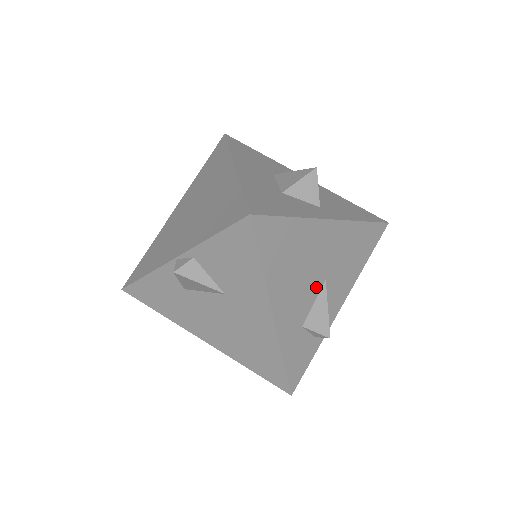
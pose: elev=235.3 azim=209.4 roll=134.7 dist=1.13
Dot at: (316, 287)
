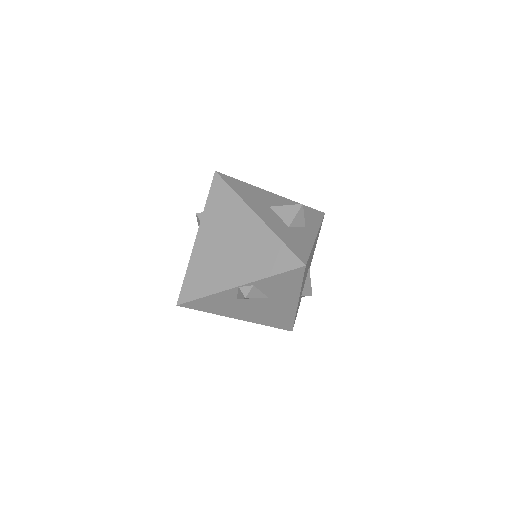
Dot at: occluded
